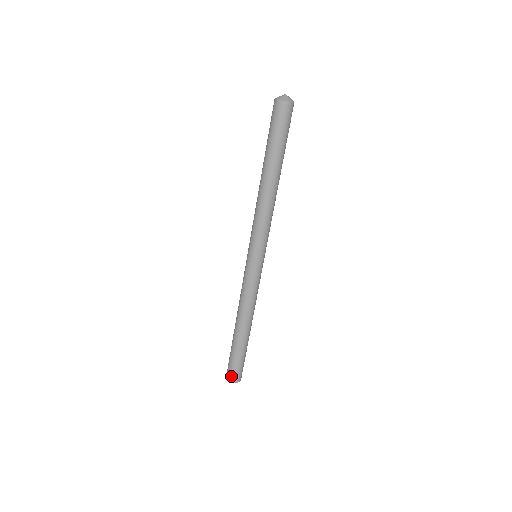
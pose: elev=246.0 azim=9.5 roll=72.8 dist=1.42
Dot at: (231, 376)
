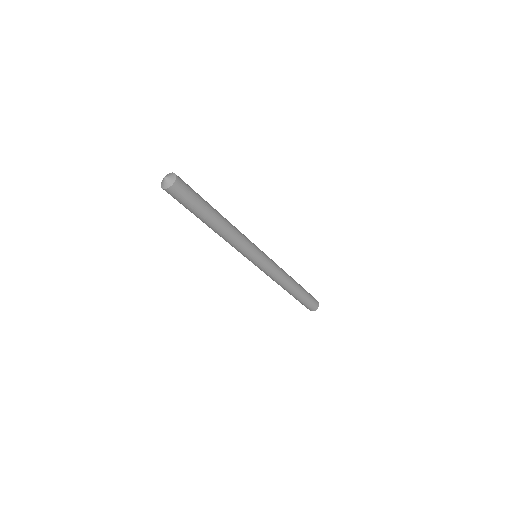
Dot at: (310, 309)
